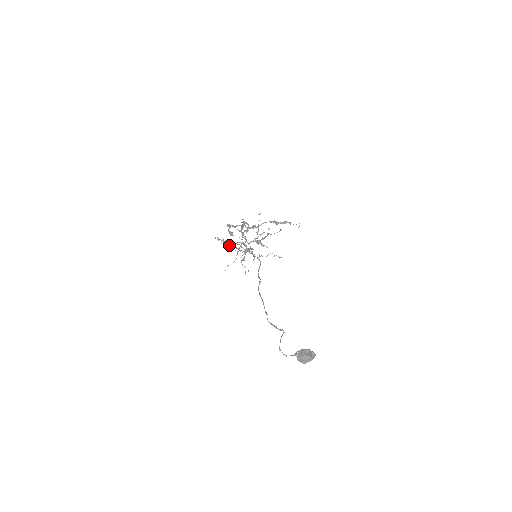
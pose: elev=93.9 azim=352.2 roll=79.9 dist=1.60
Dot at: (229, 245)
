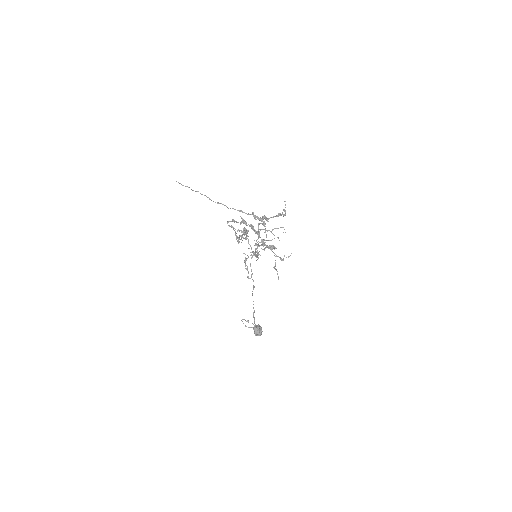
Dot at: (231, 221)
